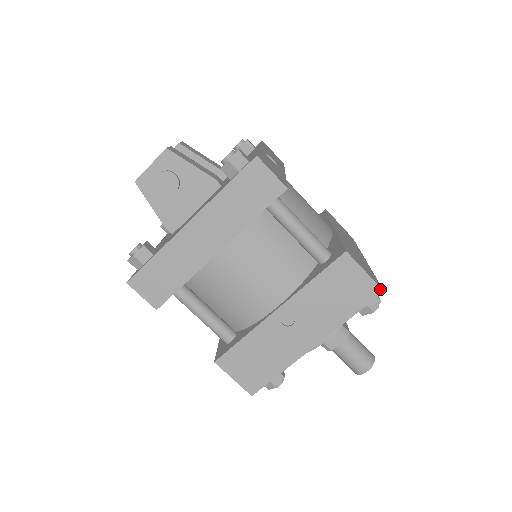
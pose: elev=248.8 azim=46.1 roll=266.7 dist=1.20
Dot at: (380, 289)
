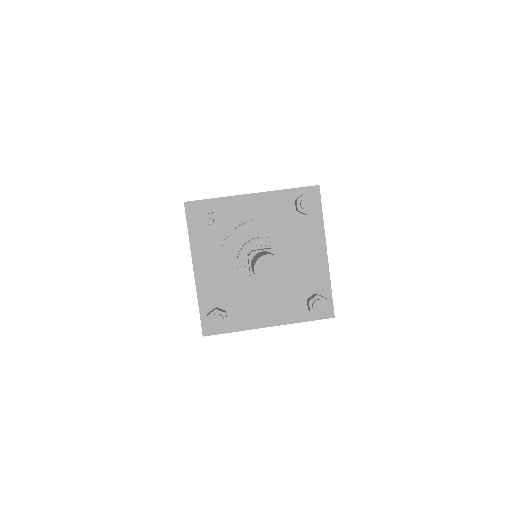
Dot at: (318, 185)
